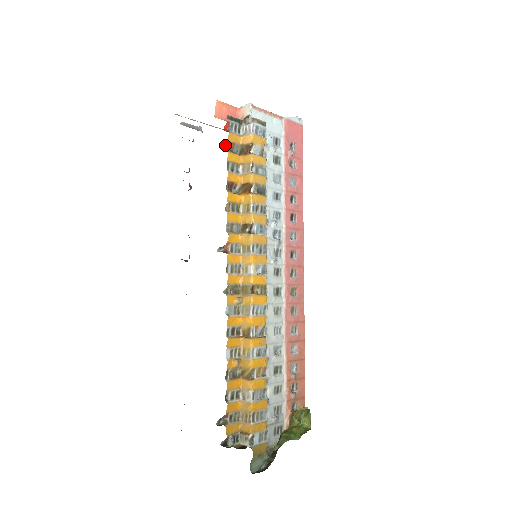
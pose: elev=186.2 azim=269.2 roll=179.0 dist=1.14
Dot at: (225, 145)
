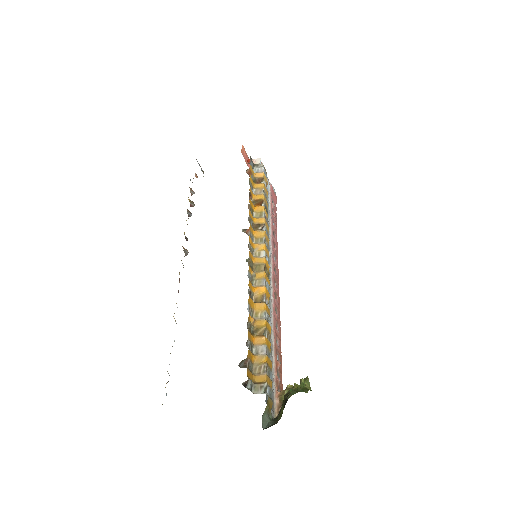
Dot at: (247, 170)
